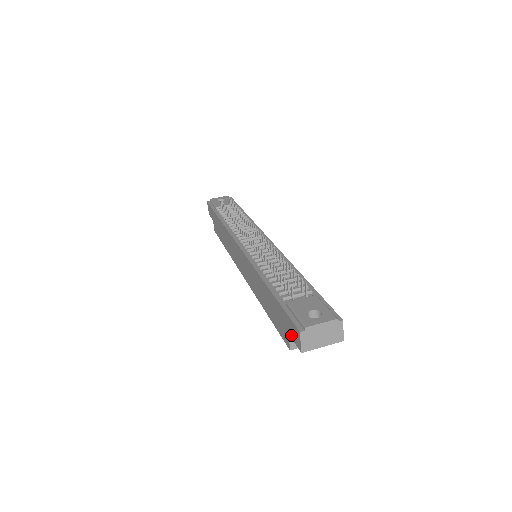
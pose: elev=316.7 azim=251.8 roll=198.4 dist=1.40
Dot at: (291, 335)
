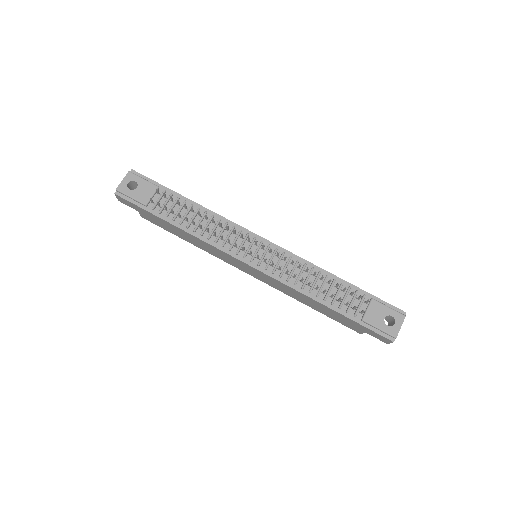
Dot at: (372, 335)
